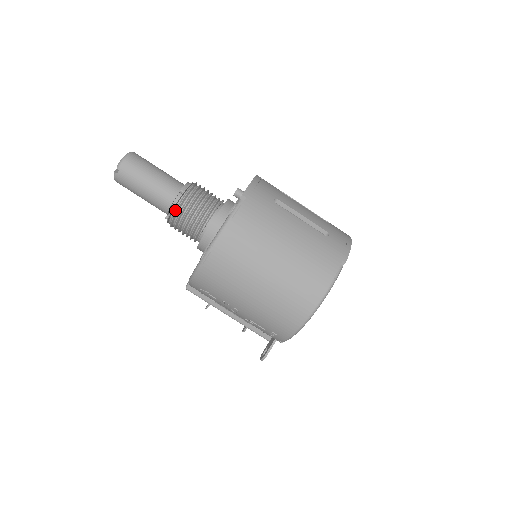
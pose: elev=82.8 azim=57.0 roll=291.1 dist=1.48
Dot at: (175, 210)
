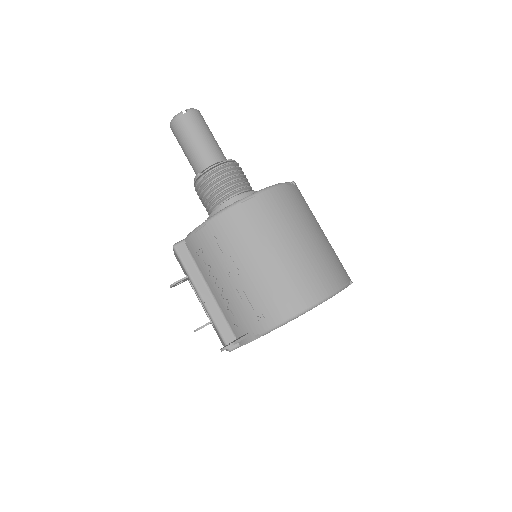
Dot at: (220, 166)
